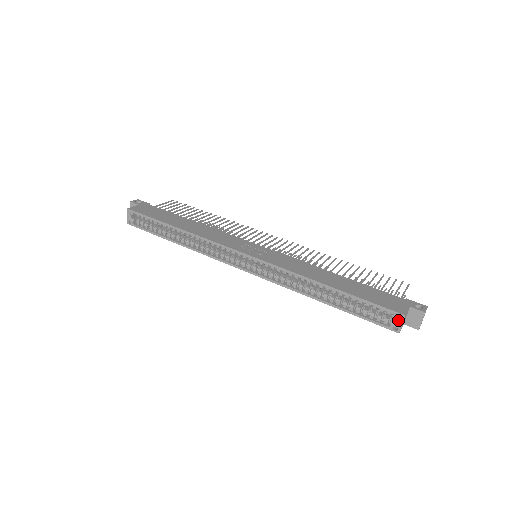
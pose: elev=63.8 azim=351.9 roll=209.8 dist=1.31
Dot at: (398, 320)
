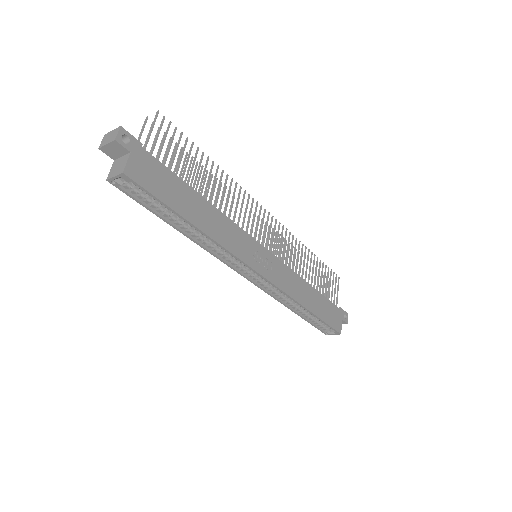
Dot at: (333, 332)
